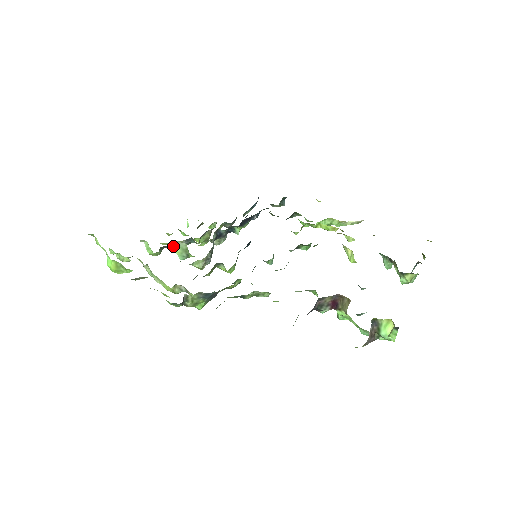
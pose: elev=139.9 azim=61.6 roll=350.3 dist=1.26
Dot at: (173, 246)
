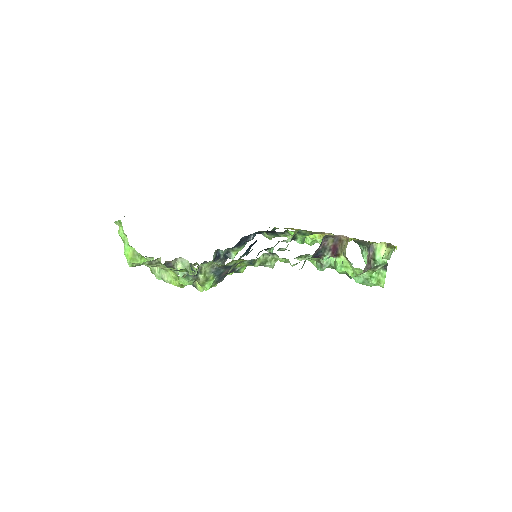
Dot at: (176, 263)
